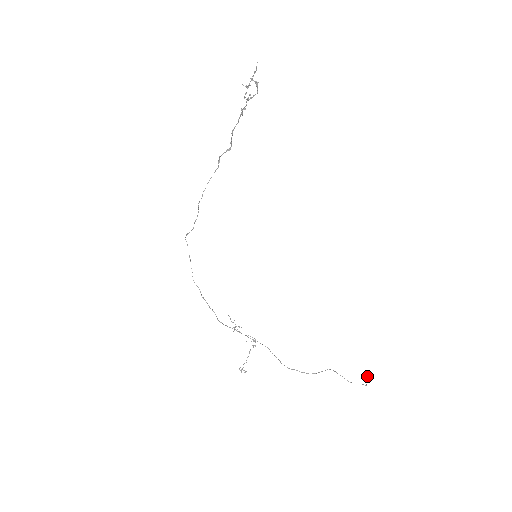
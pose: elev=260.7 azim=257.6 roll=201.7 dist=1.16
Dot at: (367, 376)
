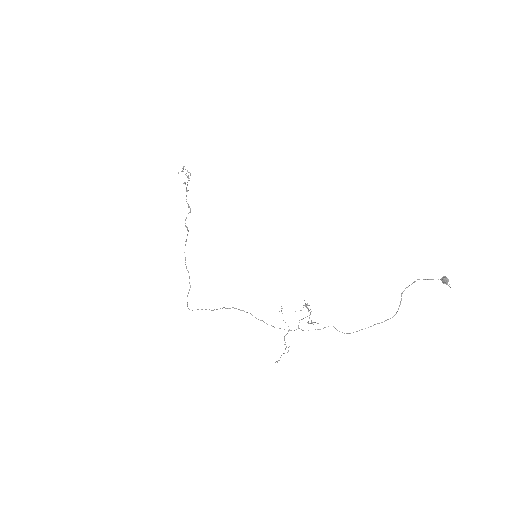
Dot at: occluded
